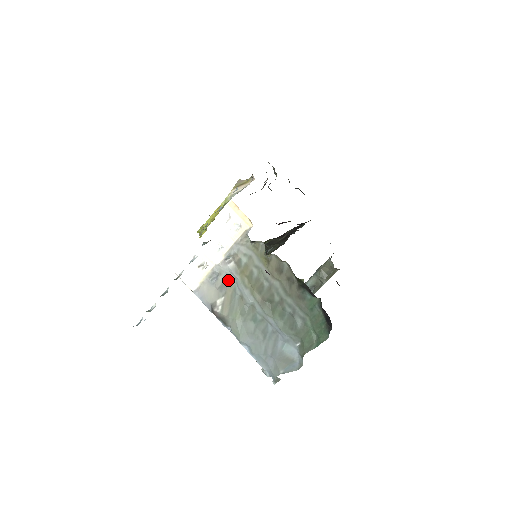
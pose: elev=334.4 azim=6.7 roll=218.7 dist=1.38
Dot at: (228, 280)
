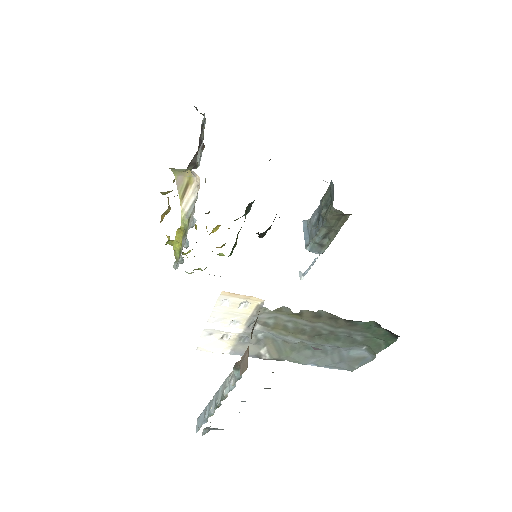
Dot at: (261, 336)
